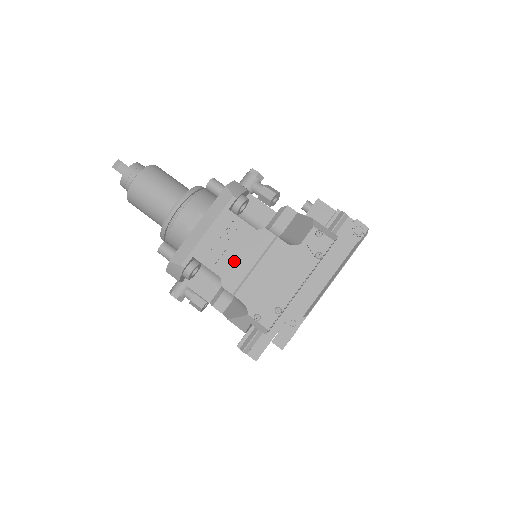
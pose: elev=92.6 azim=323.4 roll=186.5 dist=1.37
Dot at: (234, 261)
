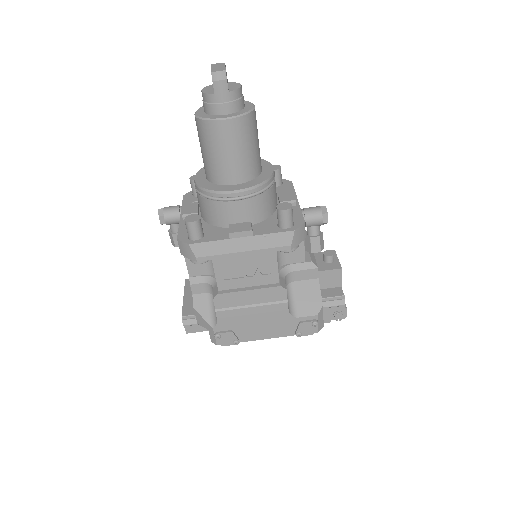
Dot at: (240, 291)
